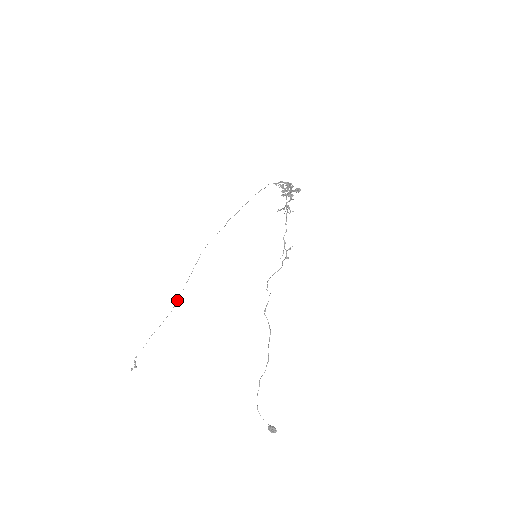
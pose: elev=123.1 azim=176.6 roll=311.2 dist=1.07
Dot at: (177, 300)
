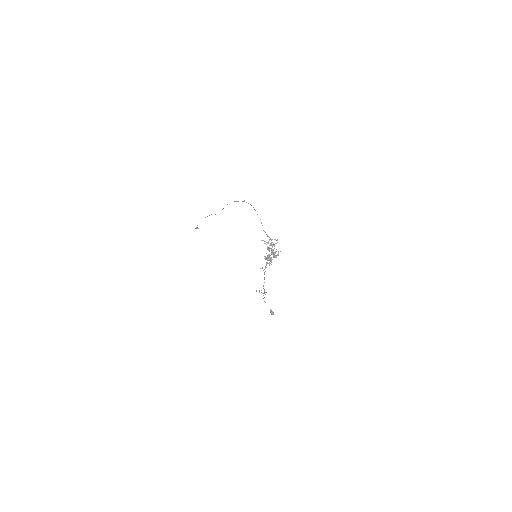
Dot at: occluded
